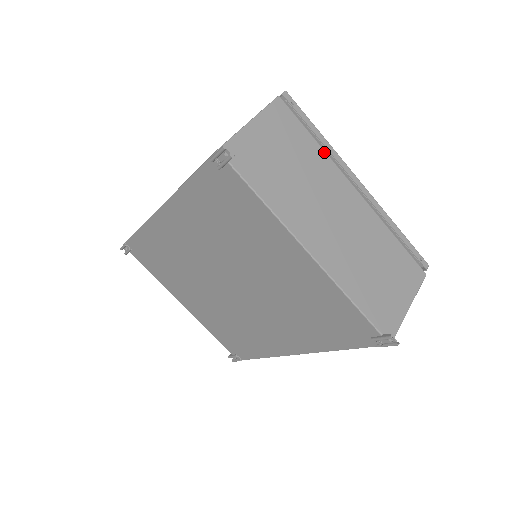
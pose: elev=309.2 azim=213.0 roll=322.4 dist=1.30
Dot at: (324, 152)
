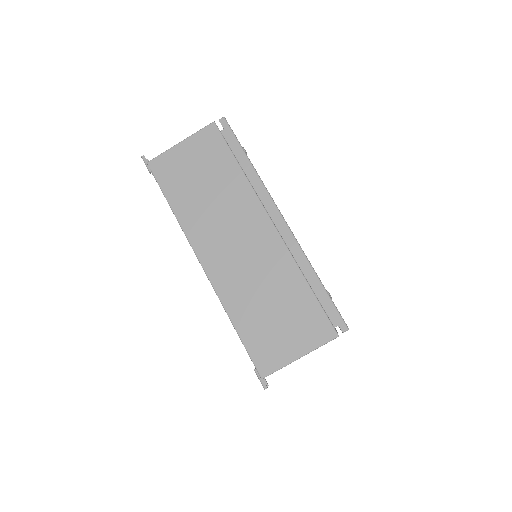
Dot at: occluded
